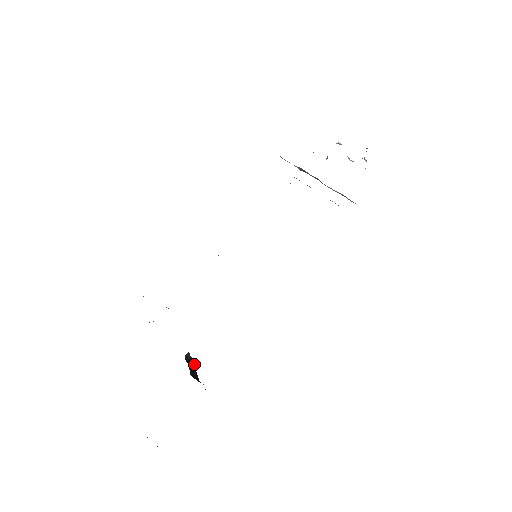
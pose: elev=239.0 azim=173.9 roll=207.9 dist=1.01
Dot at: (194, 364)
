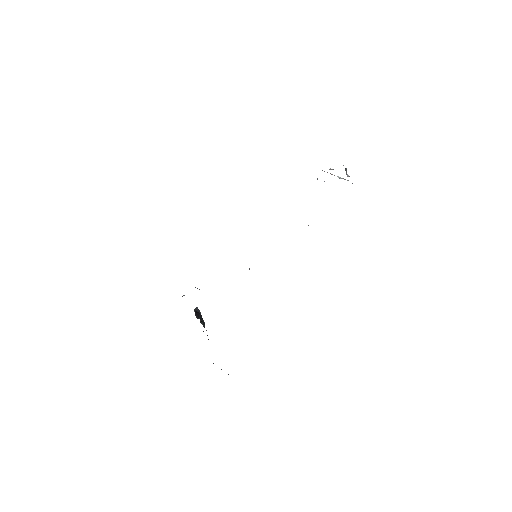
Dot at: (200, 313)
